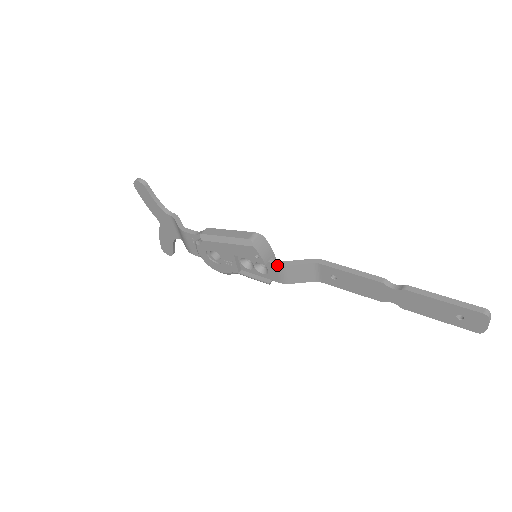
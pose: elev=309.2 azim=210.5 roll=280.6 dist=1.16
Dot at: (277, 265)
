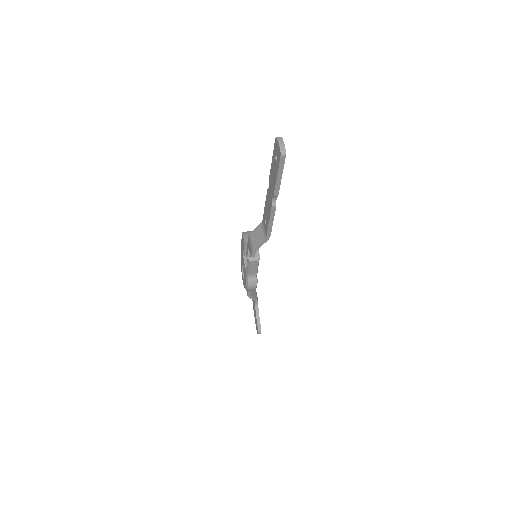
Dot at: (248, 237)
